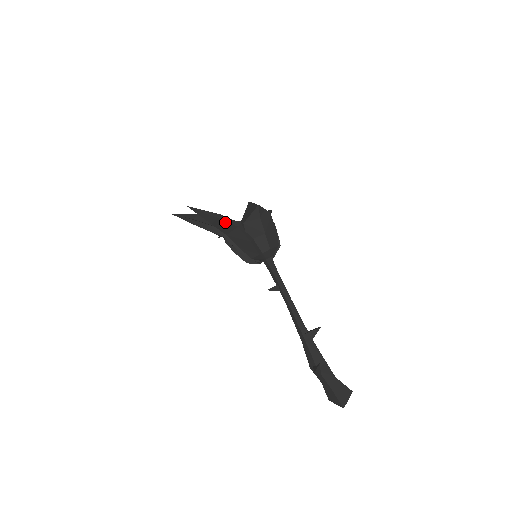
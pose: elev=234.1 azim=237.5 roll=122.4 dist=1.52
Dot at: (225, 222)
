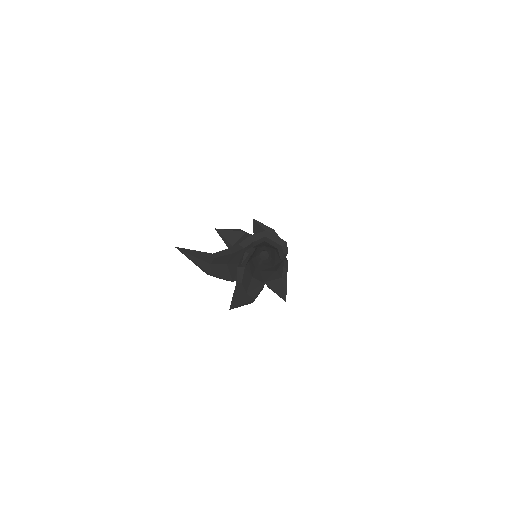
Dot at: occluded
